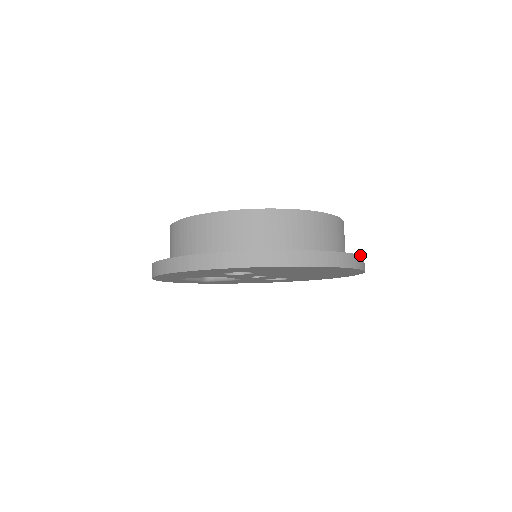
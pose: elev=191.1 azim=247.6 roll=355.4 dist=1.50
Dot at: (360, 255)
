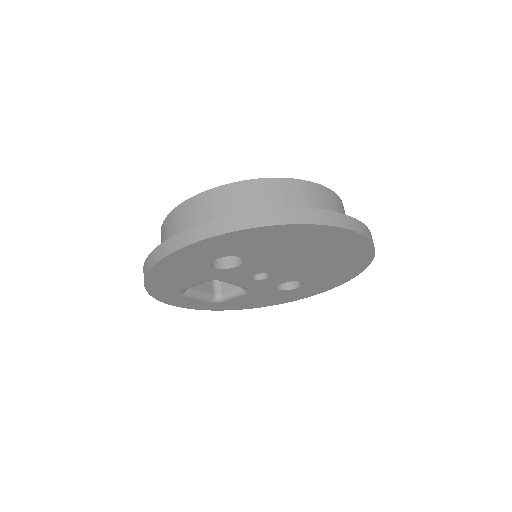
Dot at: (358, 220)
